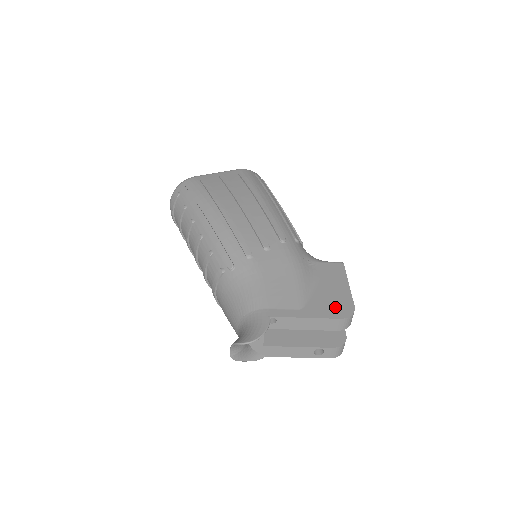
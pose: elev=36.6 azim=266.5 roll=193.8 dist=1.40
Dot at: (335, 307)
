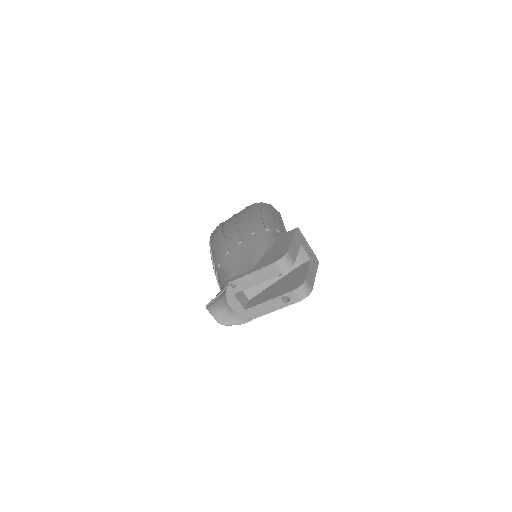
Dot at: (274, 258)
